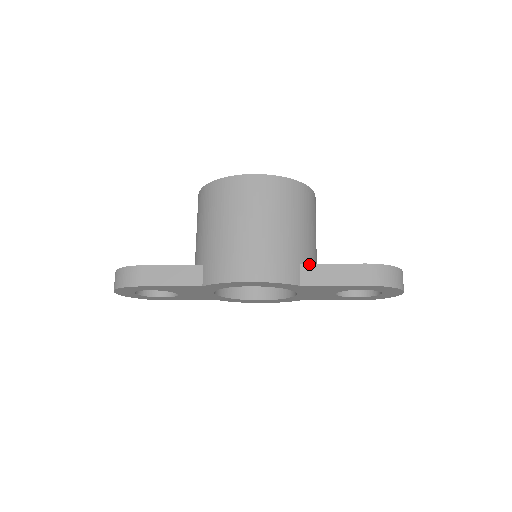
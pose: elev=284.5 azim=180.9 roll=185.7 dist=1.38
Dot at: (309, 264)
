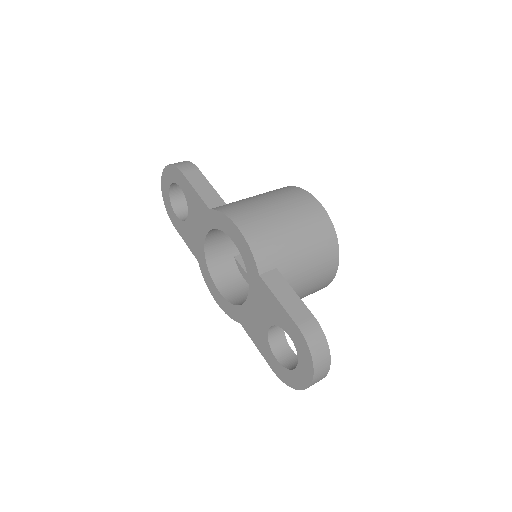
Dot at: (281, 274)
